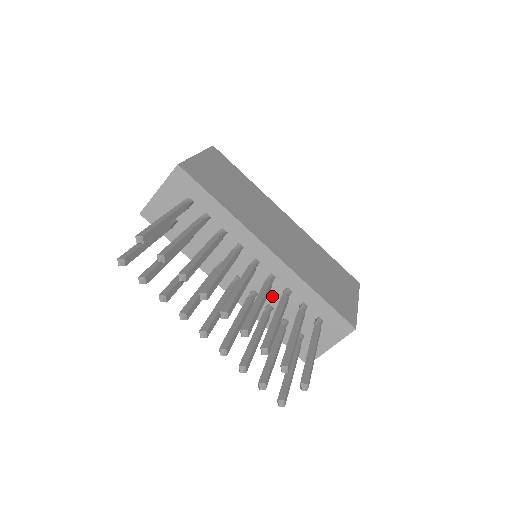
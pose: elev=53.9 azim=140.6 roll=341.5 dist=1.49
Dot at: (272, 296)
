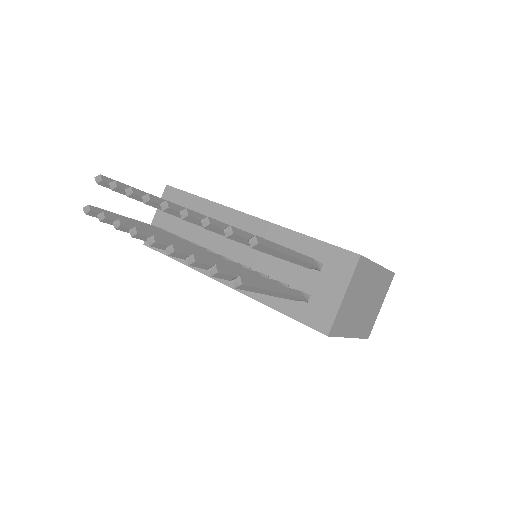
Dot at: (264, 263)
